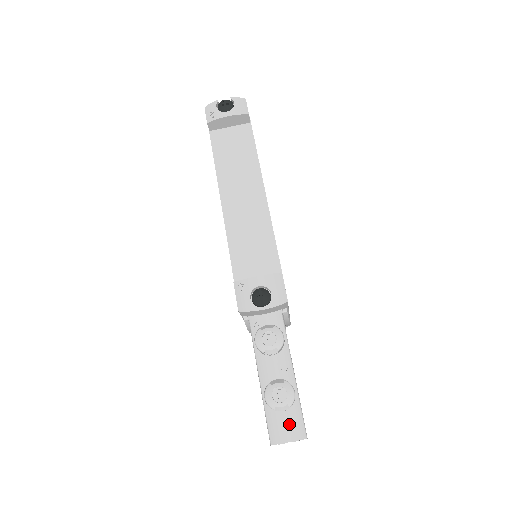
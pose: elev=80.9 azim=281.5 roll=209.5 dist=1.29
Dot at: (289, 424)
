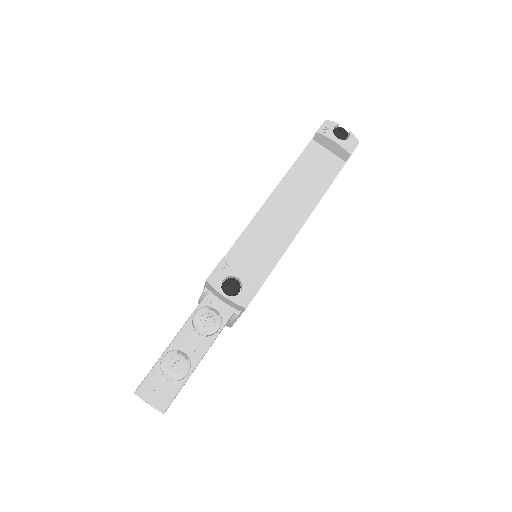
Dot at: (161, 392)
